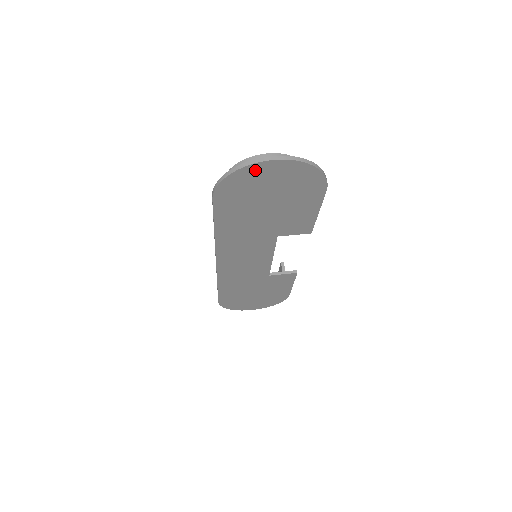
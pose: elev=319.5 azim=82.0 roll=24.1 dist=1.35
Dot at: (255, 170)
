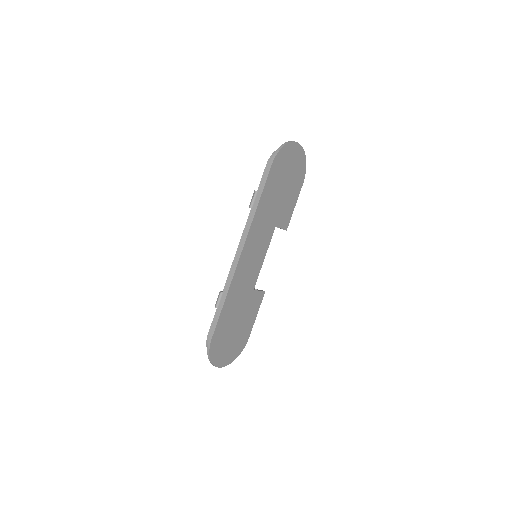
Dot at: (292, 147)
